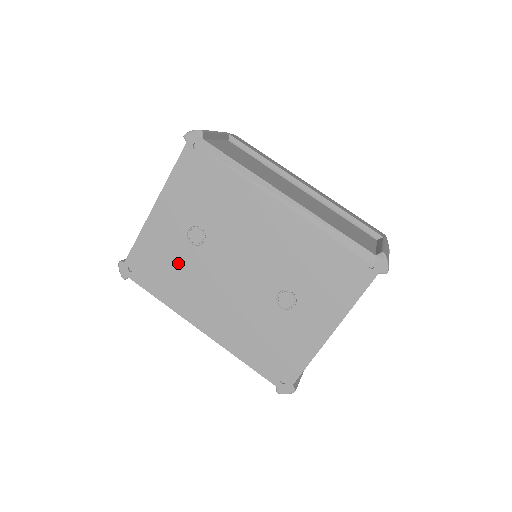
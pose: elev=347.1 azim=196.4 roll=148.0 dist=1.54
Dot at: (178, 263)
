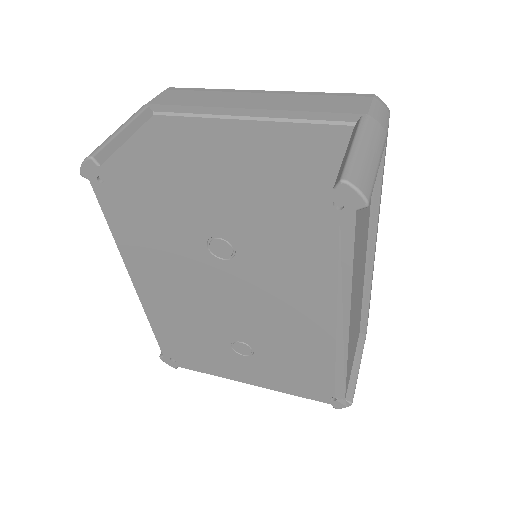
Dot at: (171, 238)
